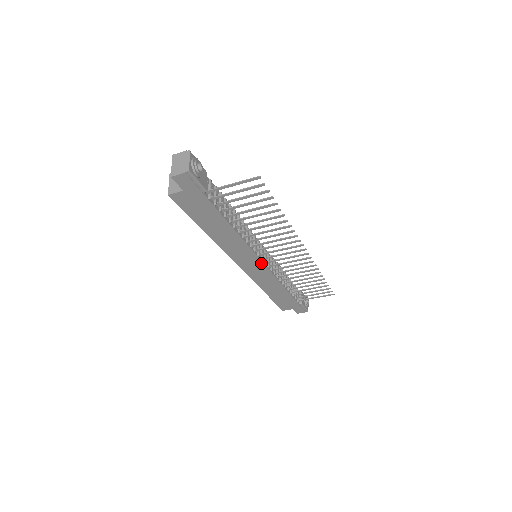
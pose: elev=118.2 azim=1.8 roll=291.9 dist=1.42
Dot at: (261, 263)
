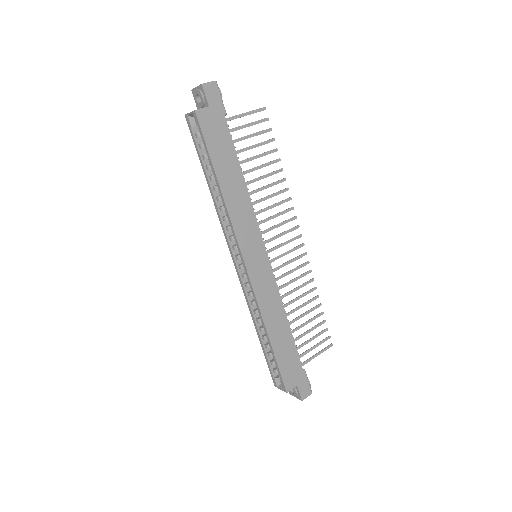
Dot at: (265, 256)
